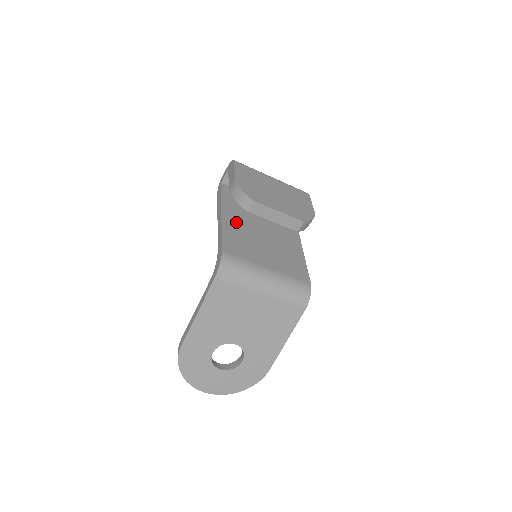
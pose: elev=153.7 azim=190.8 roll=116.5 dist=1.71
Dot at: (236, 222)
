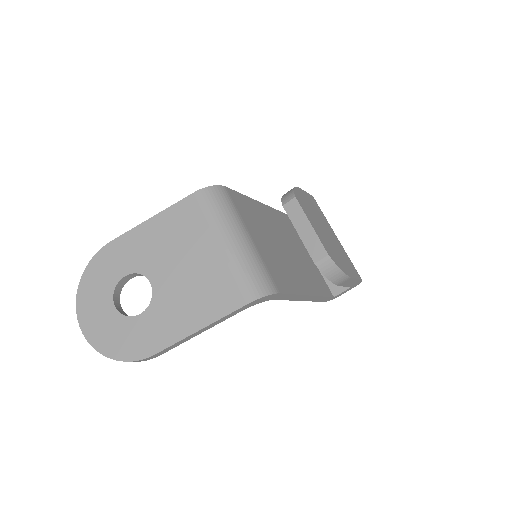
Dot at: (266, 216)
